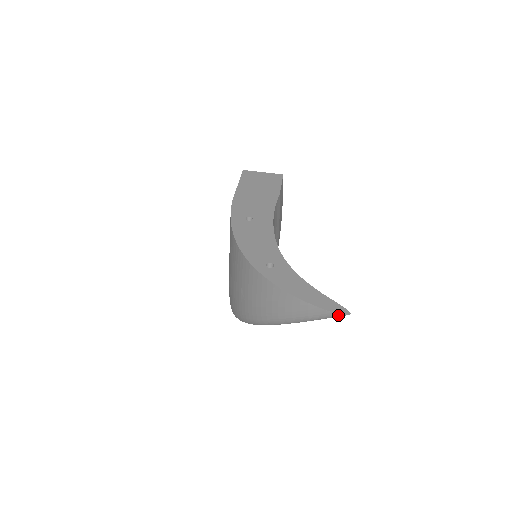
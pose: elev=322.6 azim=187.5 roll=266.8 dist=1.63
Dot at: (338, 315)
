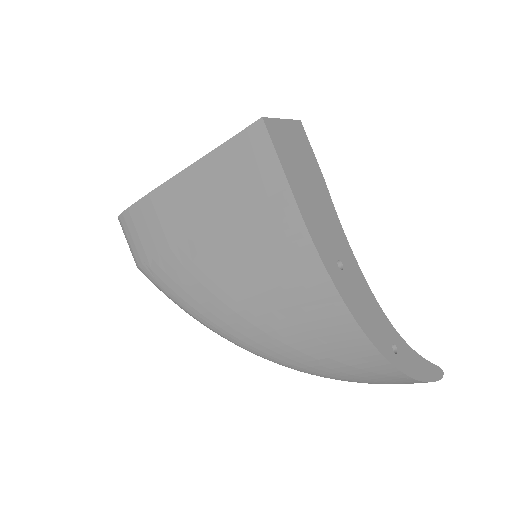
Dot at: (438, 378)
